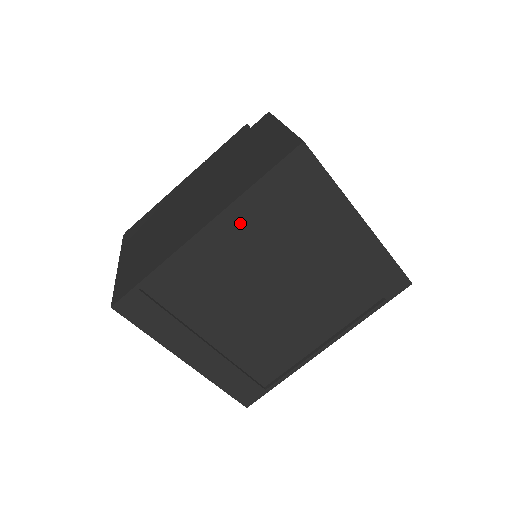
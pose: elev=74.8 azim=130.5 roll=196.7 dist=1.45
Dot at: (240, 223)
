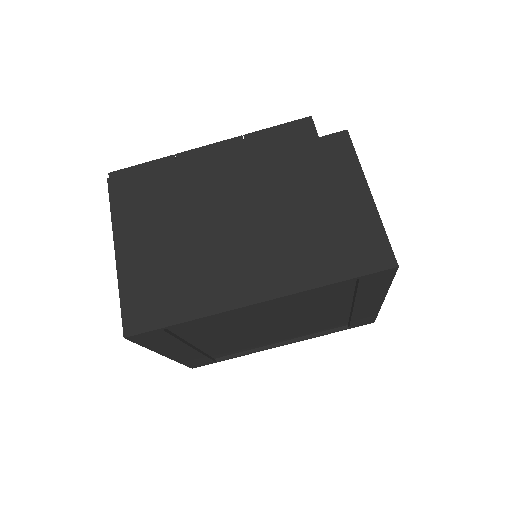
Dot at: (292, 297)
